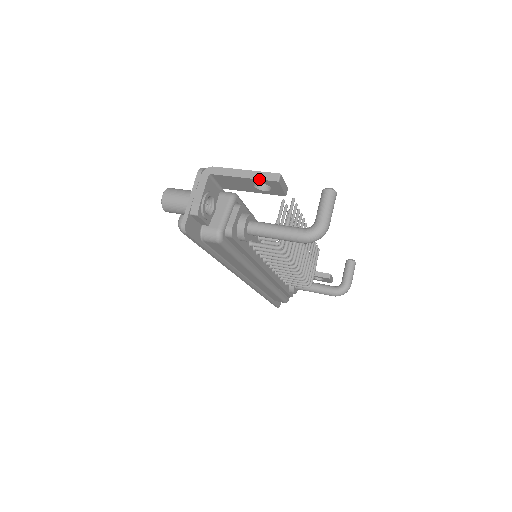
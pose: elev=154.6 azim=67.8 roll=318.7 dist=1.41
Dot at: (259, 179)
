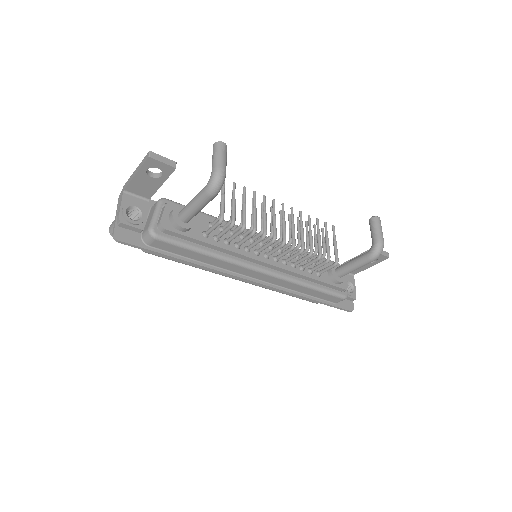
Dot at: (141, 166)
